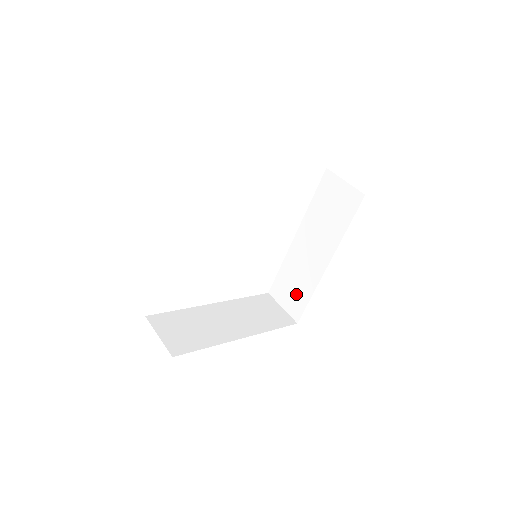
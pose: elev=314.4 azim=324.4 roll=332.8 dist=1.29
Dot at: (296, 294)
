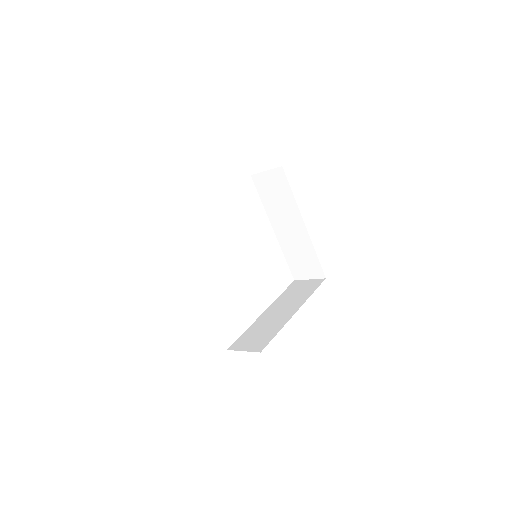
Dot at: (308, 262)
